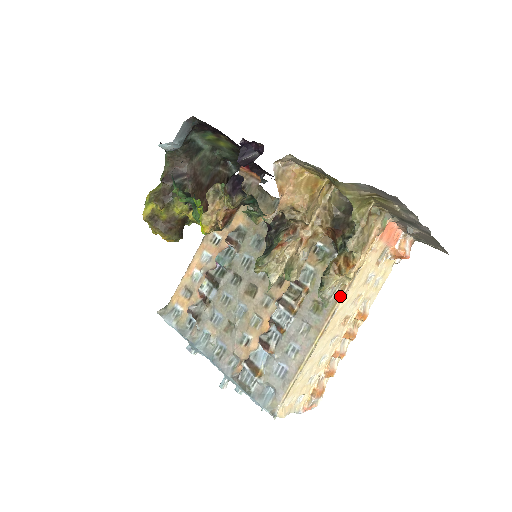
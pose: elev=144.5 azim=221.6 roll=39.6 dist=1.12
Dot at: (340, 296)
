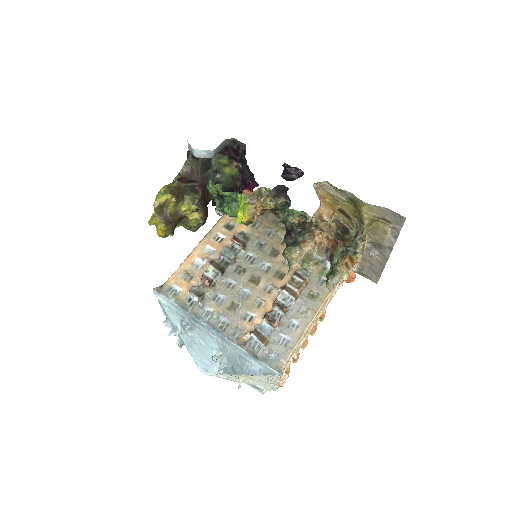
Dot at: occluded
